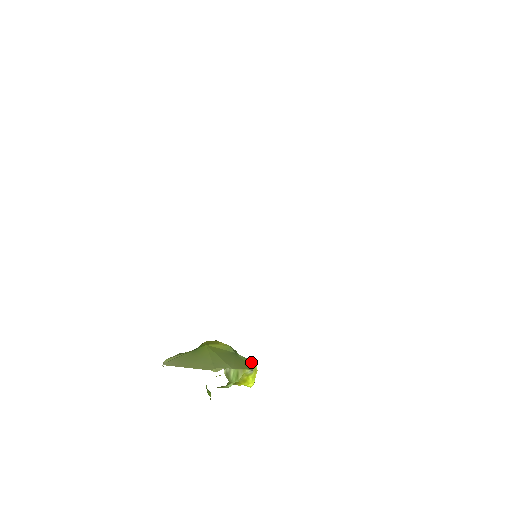
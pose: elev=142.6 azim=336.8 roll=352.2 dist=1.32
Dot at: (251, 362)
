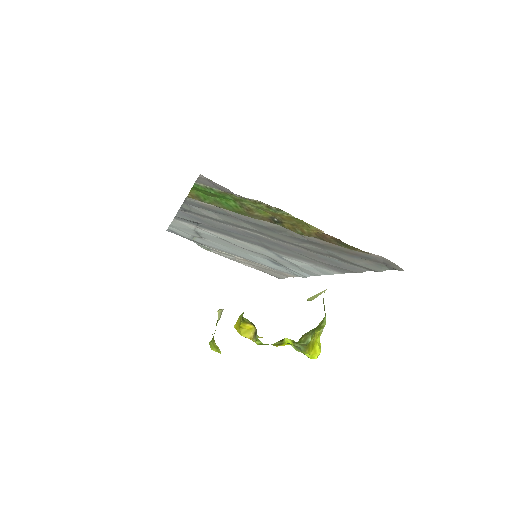
Dot at: occluded
